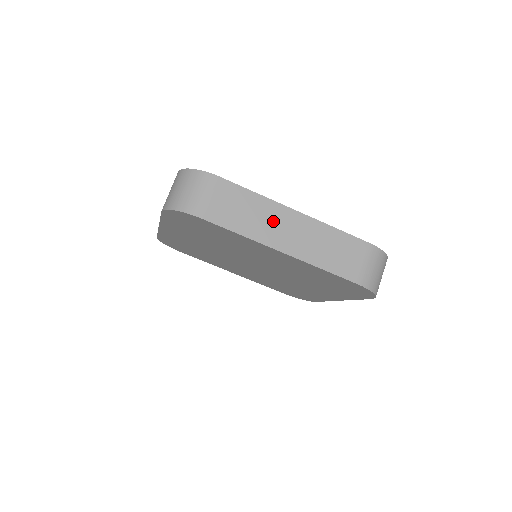
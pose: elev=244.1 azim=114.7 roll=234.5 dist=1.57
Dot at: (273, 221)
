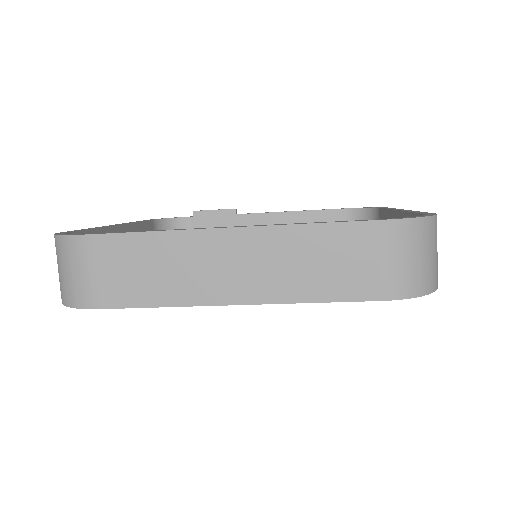
Dot at: (198, 263)
